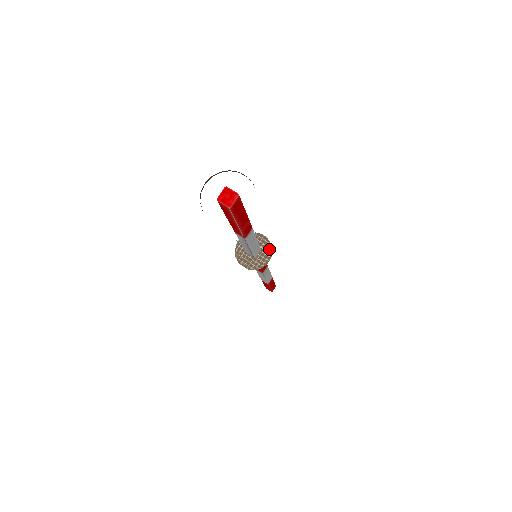
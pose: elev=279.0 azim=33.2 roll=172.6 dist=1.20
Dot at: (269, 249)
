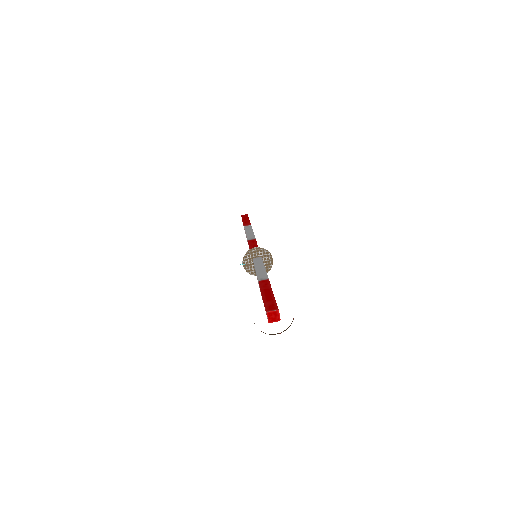
Dot at: (266, 253)
